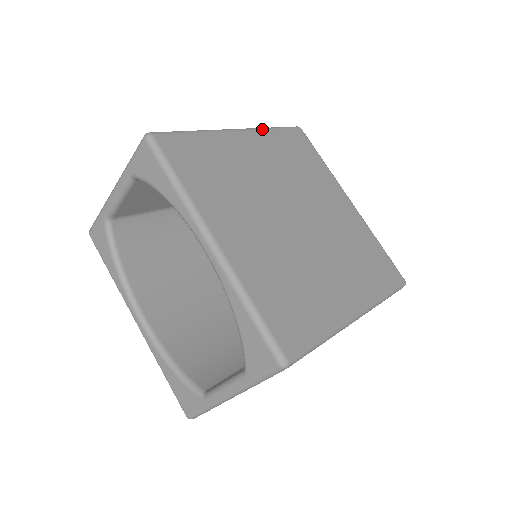
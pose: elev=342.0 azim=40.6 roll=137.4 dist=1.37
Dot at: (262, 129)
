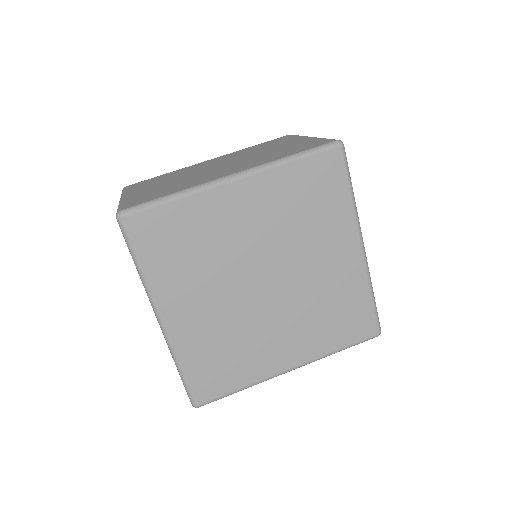
Dot at: (272, 168)
